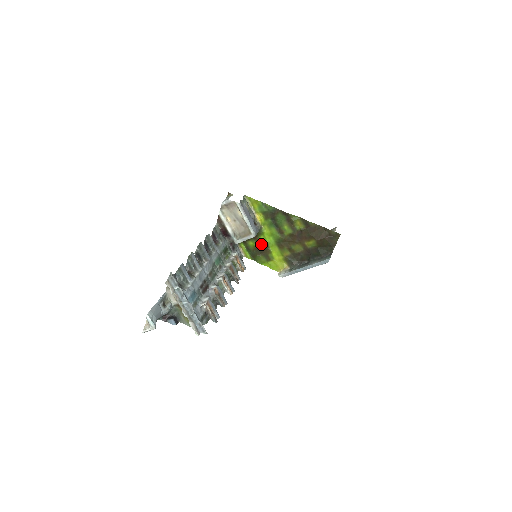
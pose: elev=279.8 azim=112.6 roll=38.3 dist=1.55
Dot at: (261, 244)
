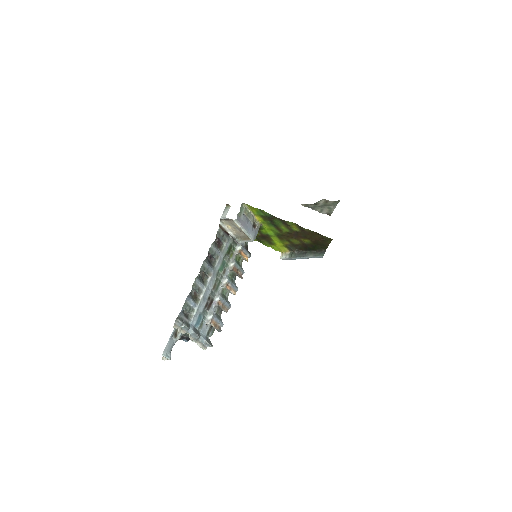
Dot at: (263, 234)
